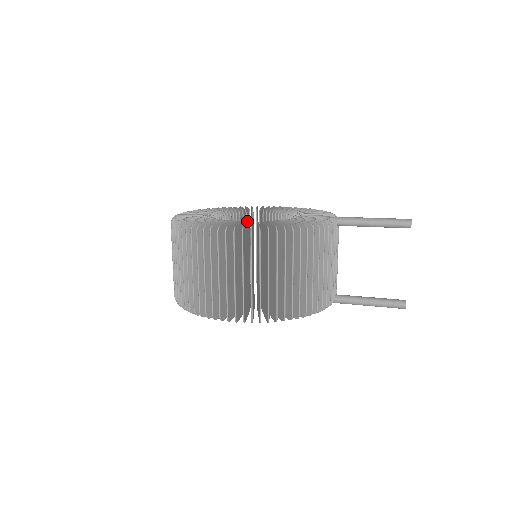
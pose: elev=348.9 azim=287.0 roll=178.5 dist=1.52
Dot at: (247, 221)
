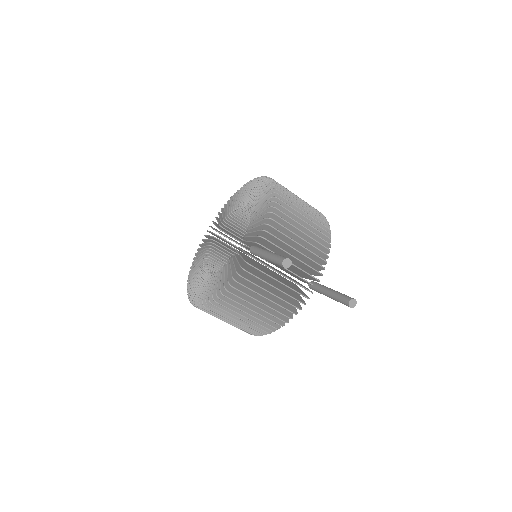
Dot at: (205, 279)
